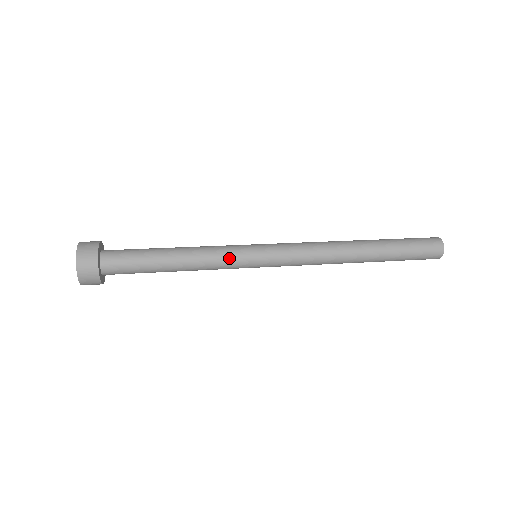
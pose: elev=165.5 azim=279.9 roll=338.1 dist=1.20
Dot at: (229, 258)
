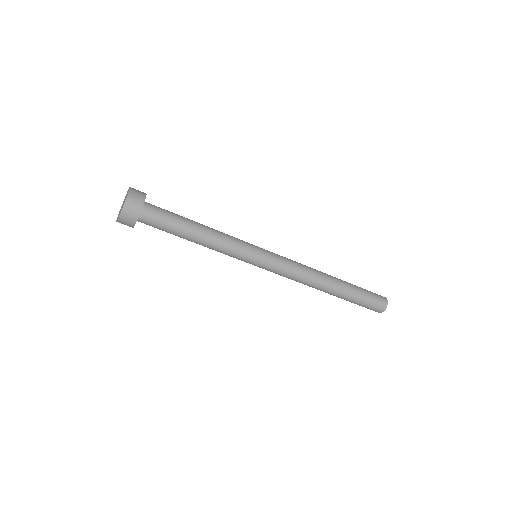
Dot at: (240, 243)
